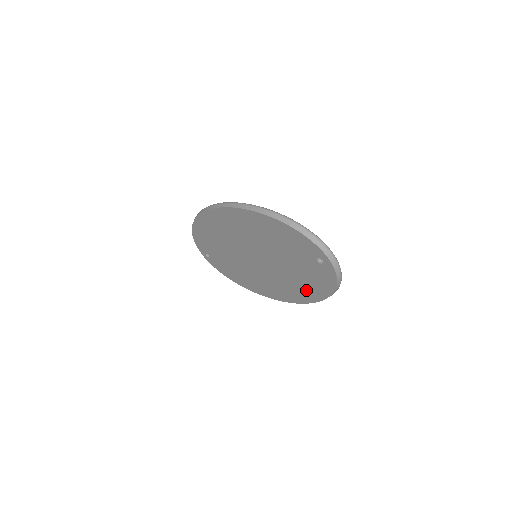
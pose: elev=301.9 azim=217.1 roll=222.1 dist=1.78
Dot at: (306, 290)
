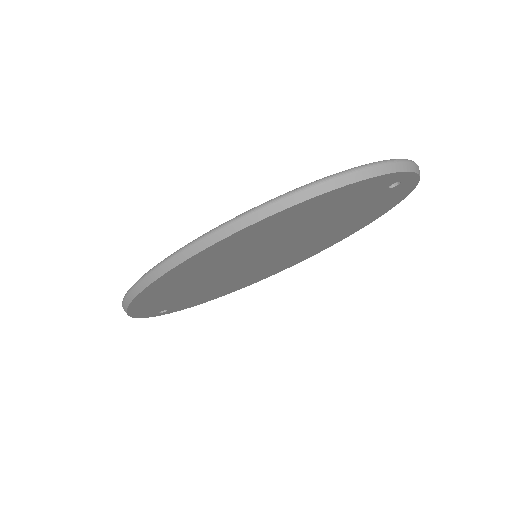
Dot at: (350, 228)
